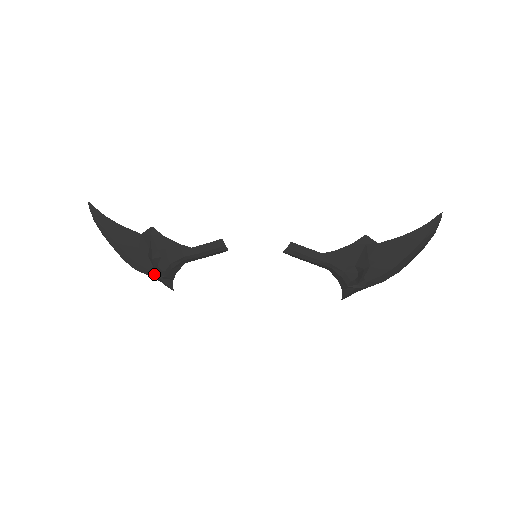
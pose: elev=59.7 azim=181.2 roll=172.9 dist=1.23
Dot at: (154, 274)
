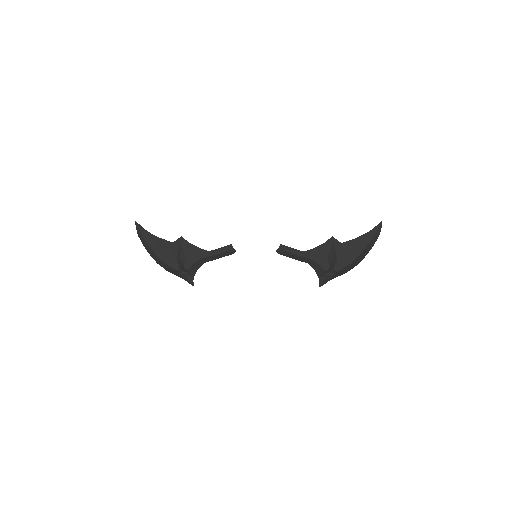
Dot at: (180, 271)
